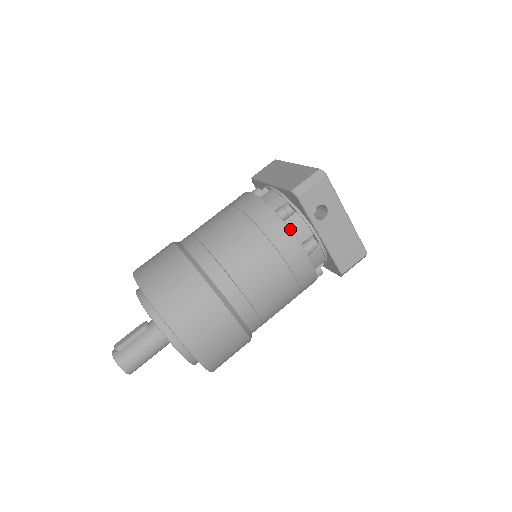
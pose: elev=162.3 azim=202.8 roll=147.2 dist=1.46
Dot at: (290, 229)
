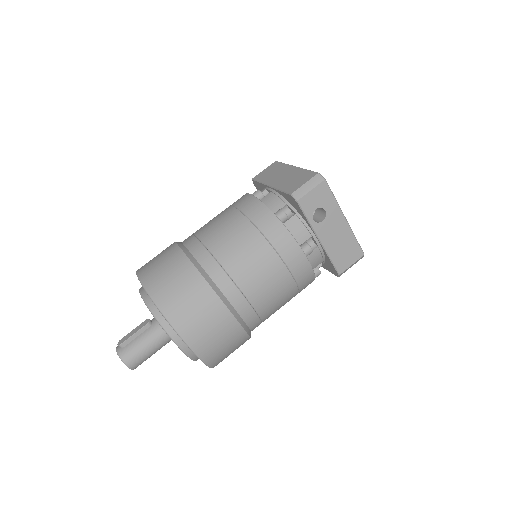
Dot at: (289, 231)
